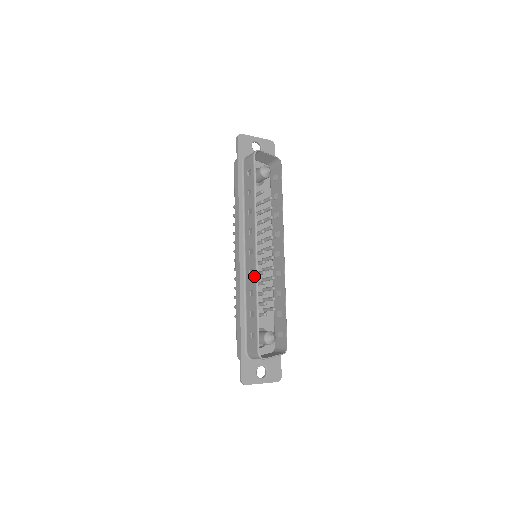
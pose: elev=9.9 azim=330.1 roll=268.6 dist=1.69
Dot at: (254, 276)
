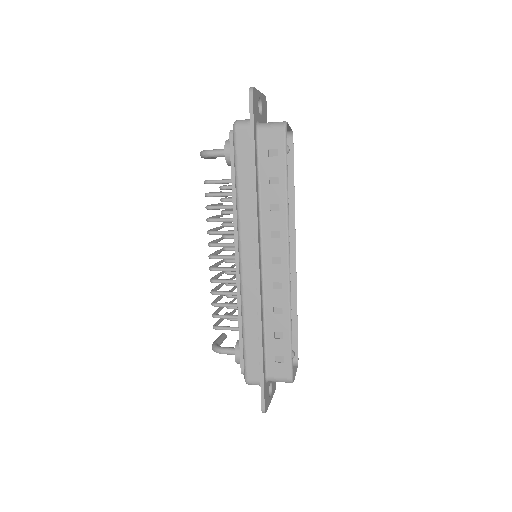
Dot at: (285, 292)
